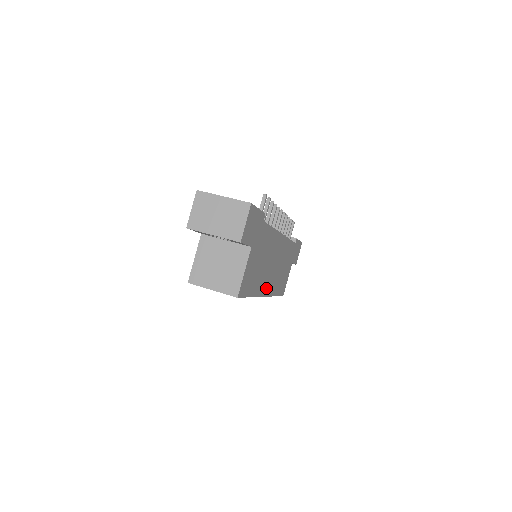
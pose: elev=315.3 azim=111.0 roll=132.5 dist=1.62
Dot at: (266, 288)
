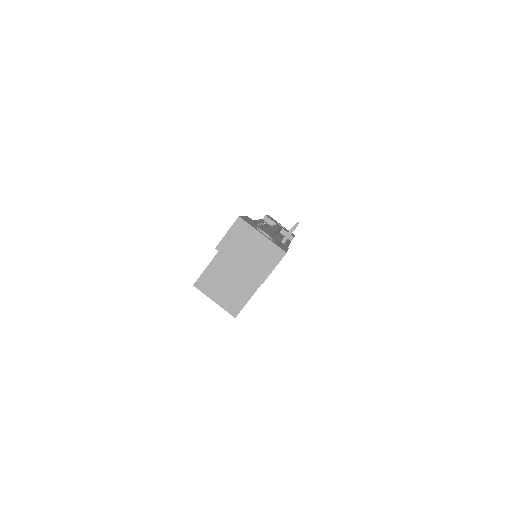
Dot at: occluded
